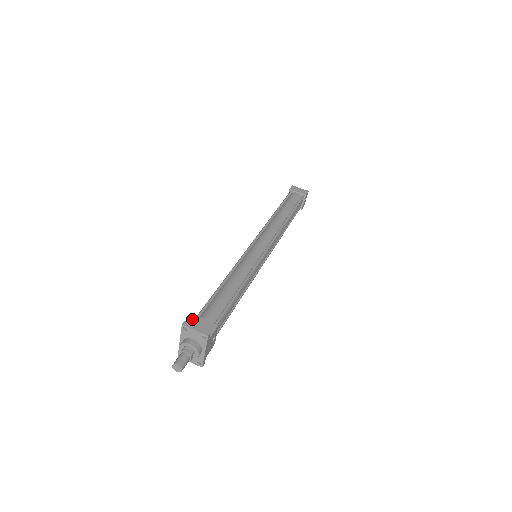
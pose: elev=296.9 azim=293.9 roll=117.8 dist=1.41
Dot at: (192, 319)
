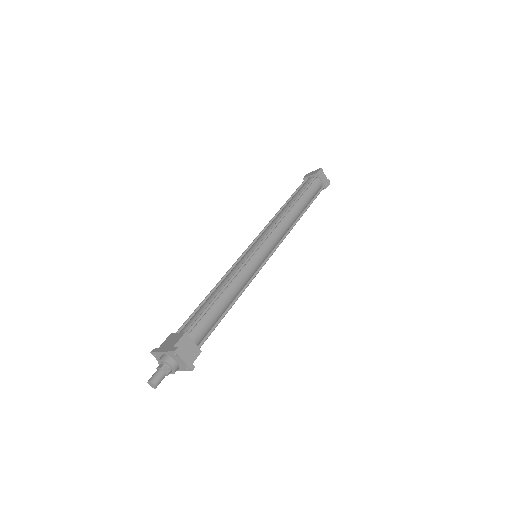
Dot at: (183, 338)
